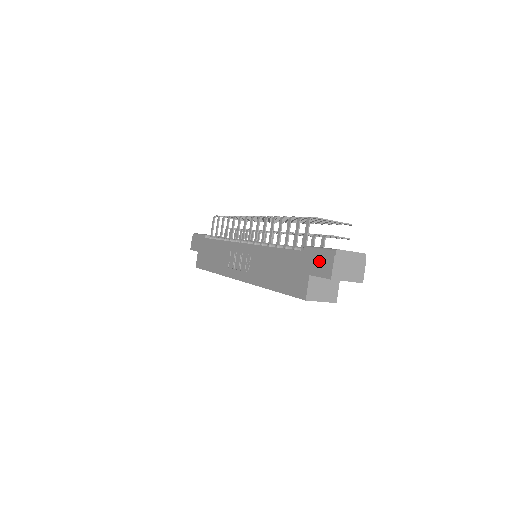
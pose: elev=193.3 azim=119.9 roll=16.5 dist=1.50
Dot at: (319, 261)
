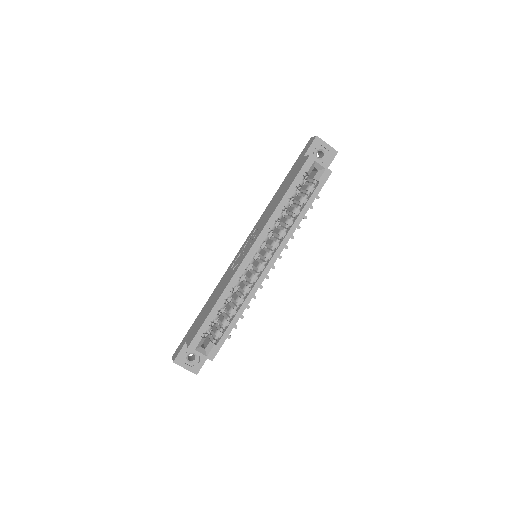
Dot at: (304, 149)
